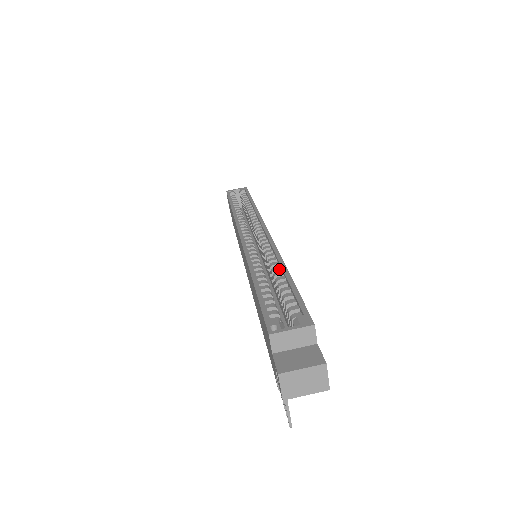
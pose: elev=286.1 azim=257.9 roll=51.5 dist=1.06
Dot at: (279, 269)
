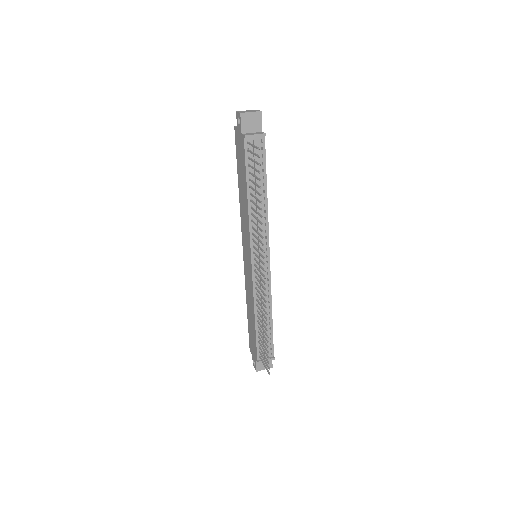
Dot at: occluded
